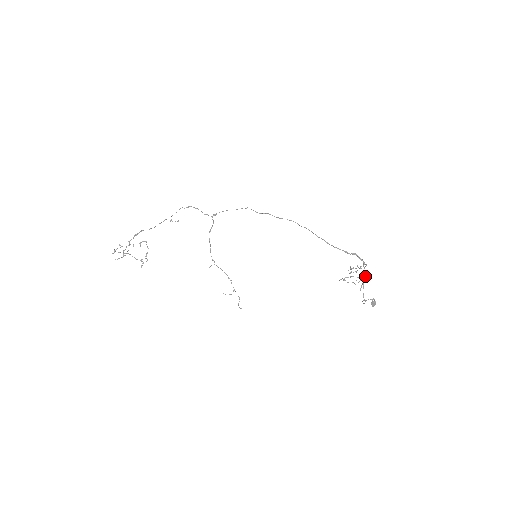
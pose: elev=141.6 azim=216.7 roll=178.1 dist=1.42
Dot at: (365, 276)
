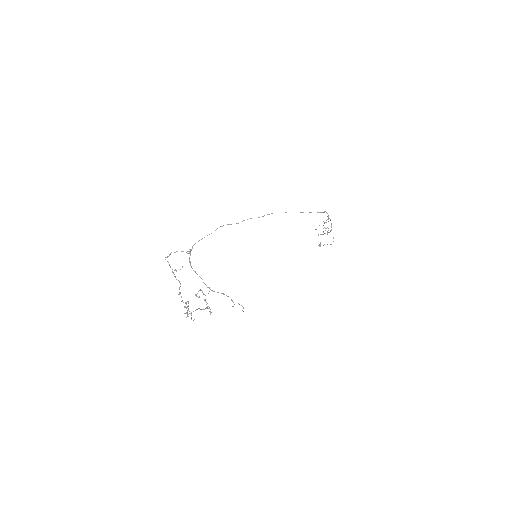
Dot at: (331, 224)
